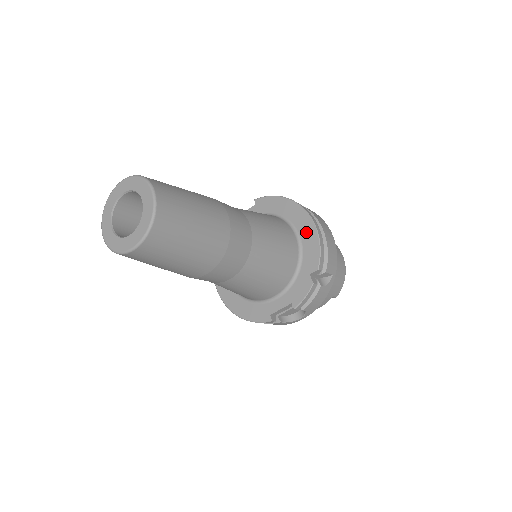
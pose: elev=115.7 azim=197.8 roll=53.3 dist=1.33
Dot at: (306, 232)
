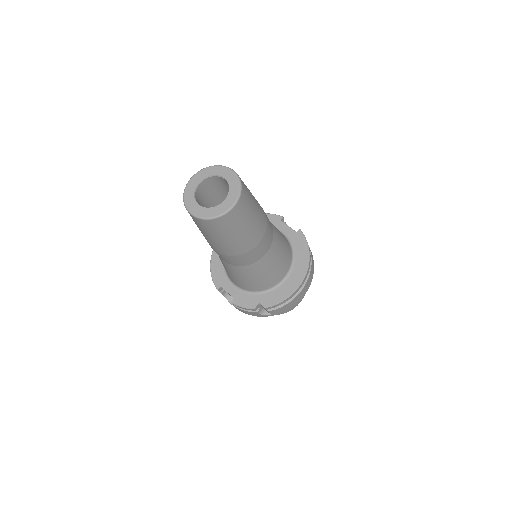
Dot at: (289, 285)
